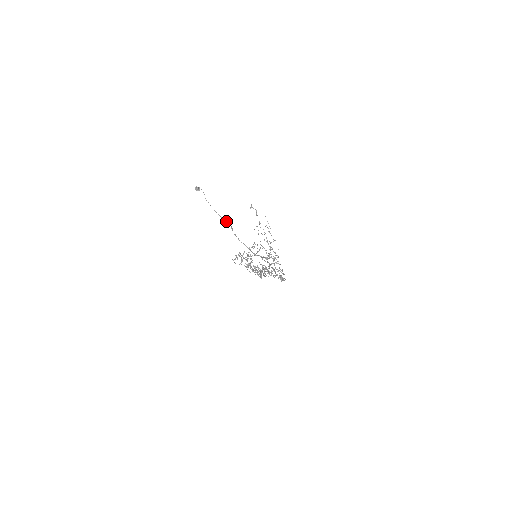
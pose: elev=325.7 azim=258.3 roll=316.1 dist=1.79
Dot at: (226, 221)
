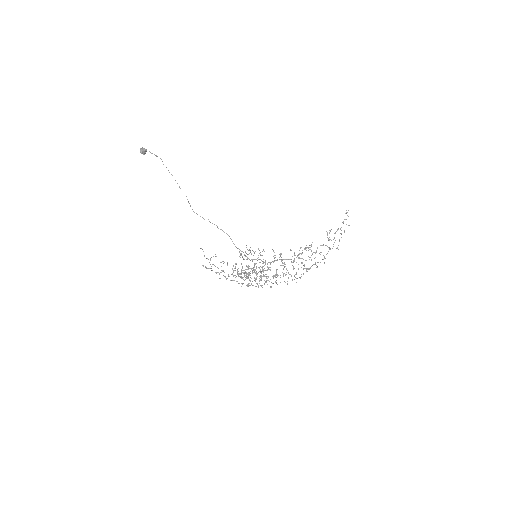
Dot at: (190, 205)
